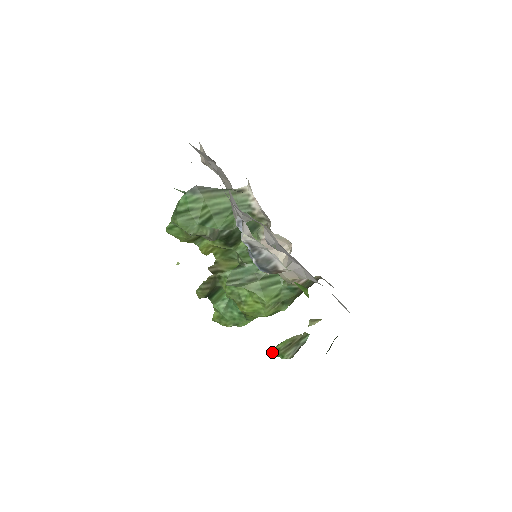
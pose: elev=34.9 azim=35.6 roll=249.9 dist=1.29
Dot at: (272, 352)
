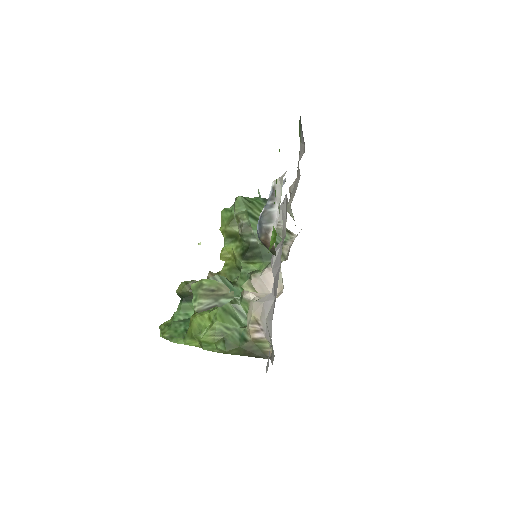
Dot at: occluded
